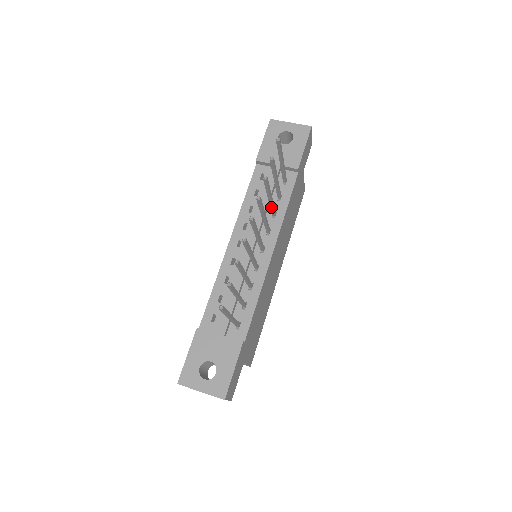
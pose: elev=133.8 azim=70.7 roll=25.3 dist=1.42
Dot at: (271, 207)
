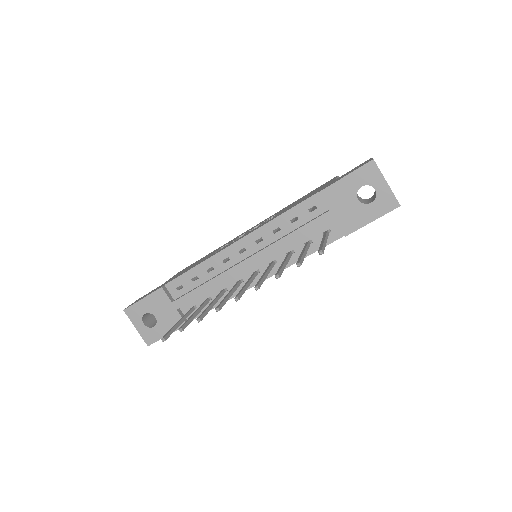
Dot at: occluded
